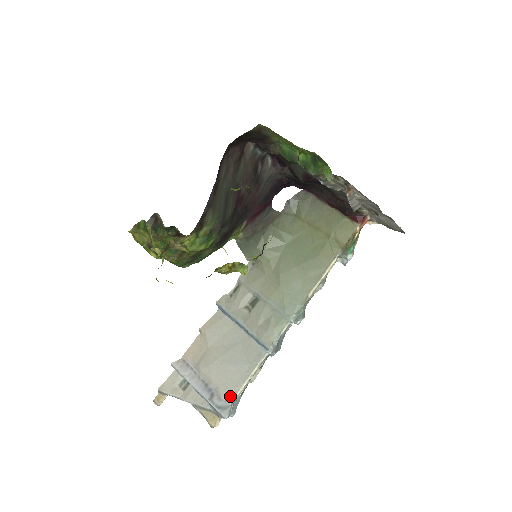
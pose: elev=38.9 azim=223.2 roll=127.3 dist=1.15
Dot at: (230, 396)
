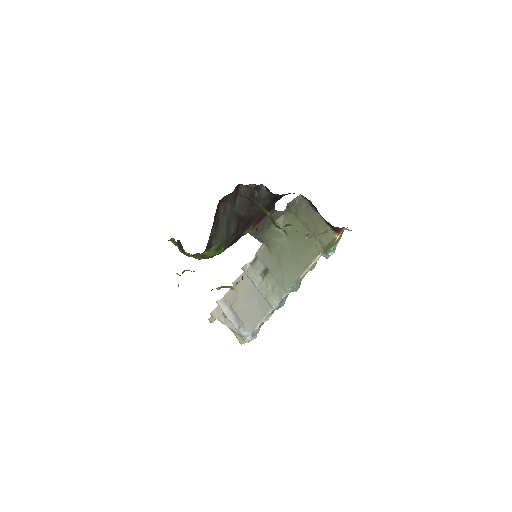
Dot at: (250, 330)
